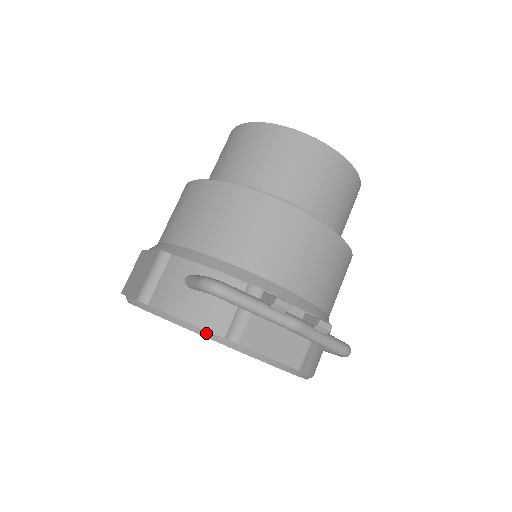
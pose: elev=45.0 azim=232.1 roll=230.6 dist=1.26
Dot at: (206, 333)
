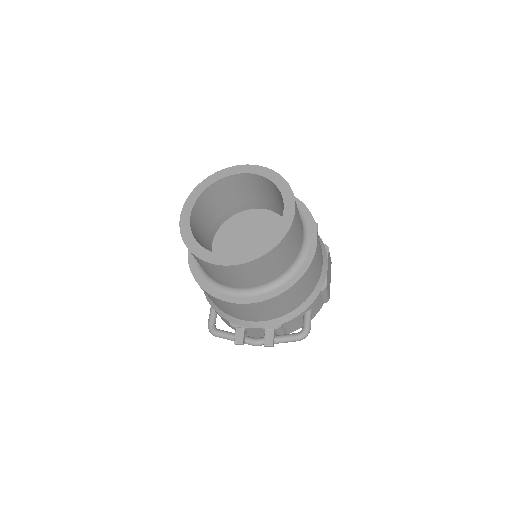
Dot at: occluded
